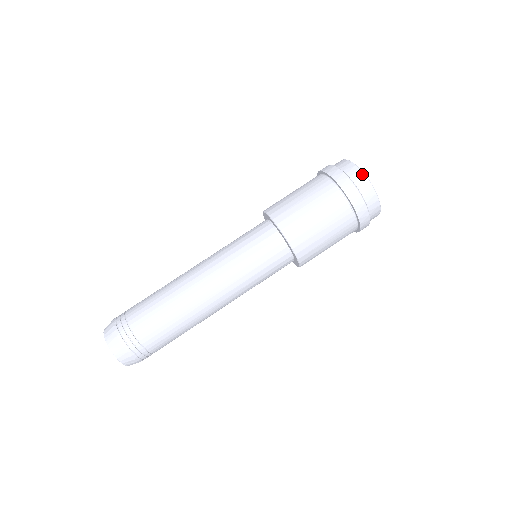
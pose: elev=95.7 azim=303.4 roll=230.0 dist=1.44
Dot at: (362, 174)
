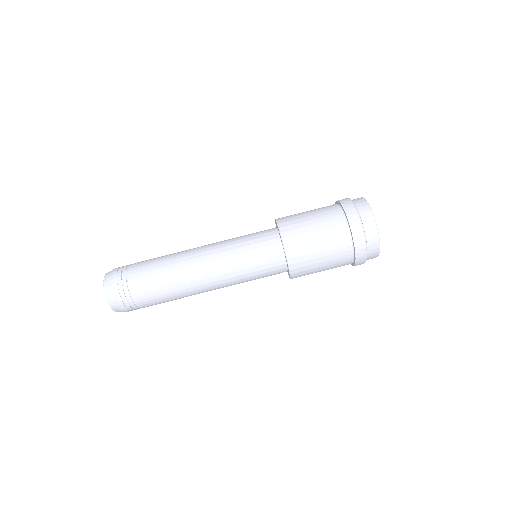
Dot at: (377, 234)
